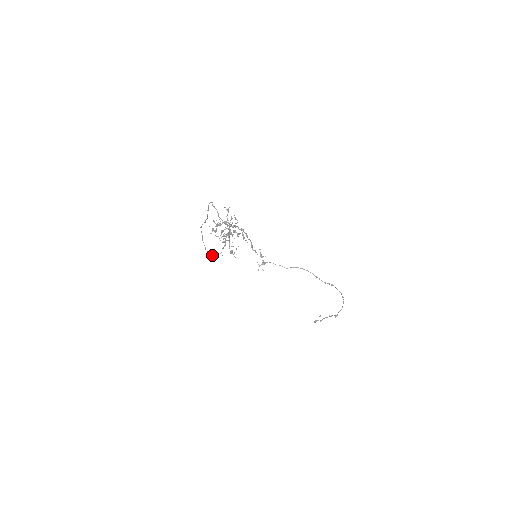
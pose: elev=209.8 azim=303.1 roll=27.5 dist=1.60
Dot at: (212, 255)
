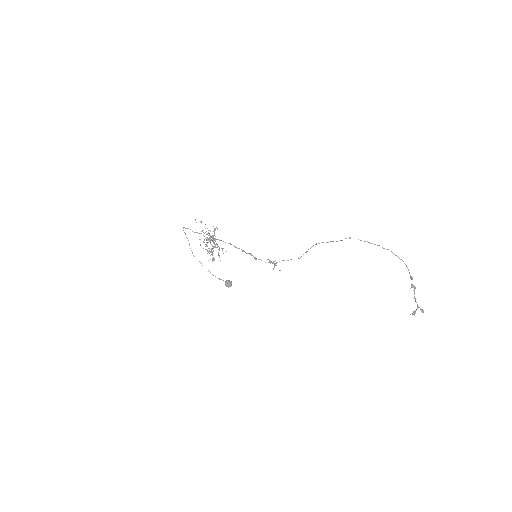
Dot at: (225, 281)
